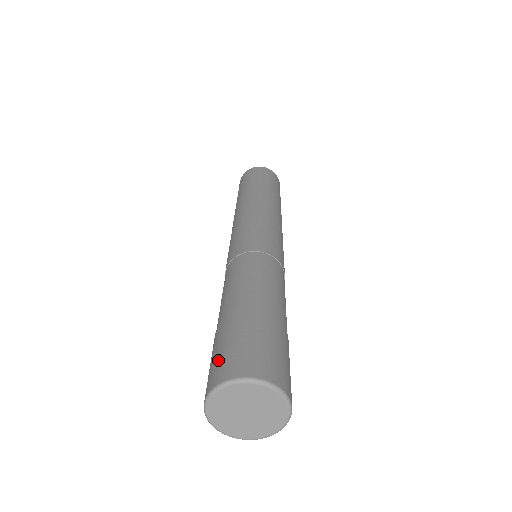
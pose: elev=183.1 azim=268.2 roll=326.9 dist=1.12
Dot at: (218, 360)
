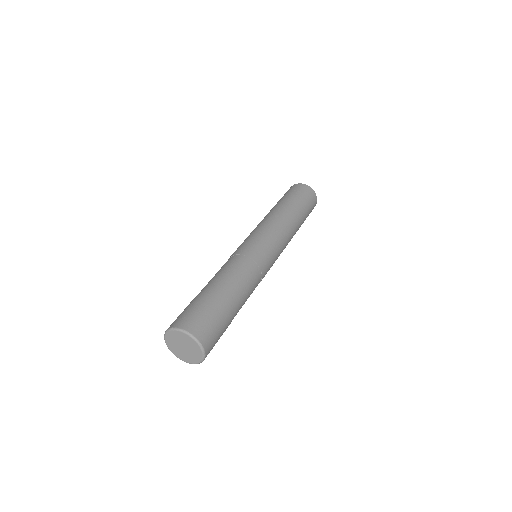
Dot at: occluded
